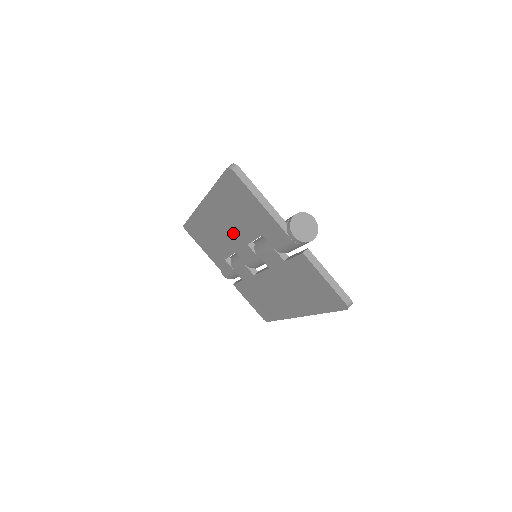
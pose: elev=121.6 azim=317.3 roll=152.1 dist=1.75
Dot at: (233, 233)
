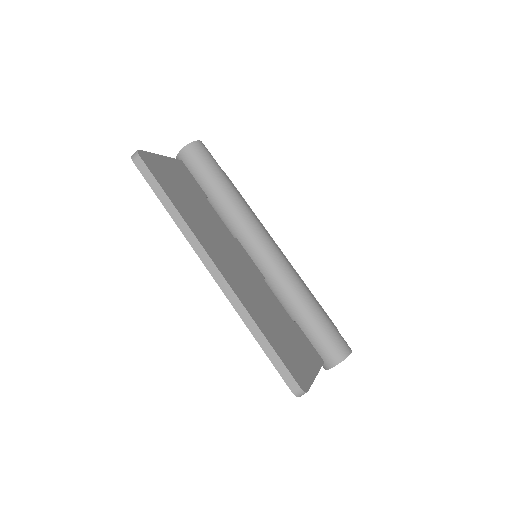
Dot at: occluded
